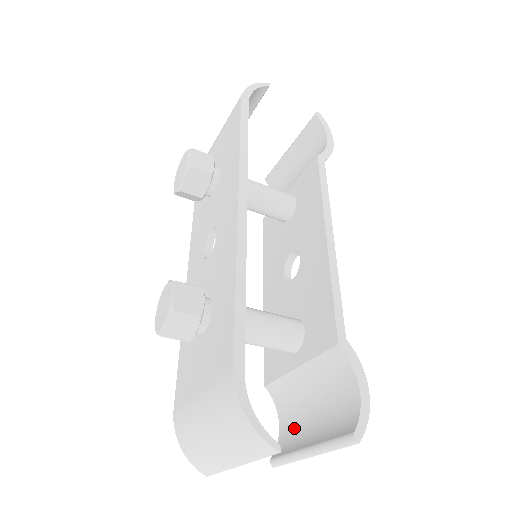
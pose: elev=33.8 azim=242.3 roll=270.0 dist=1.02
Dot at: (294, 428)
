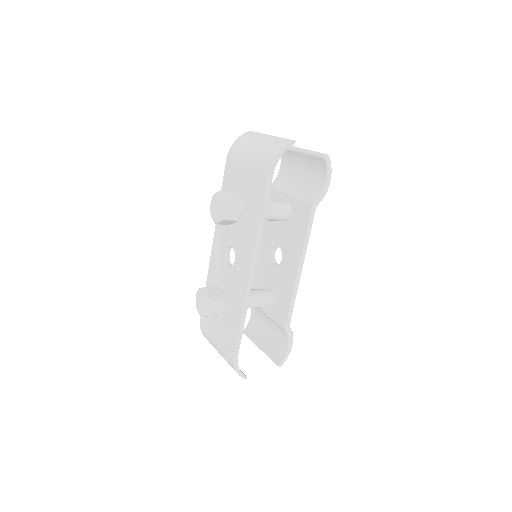
Dot at: (257, 326)
